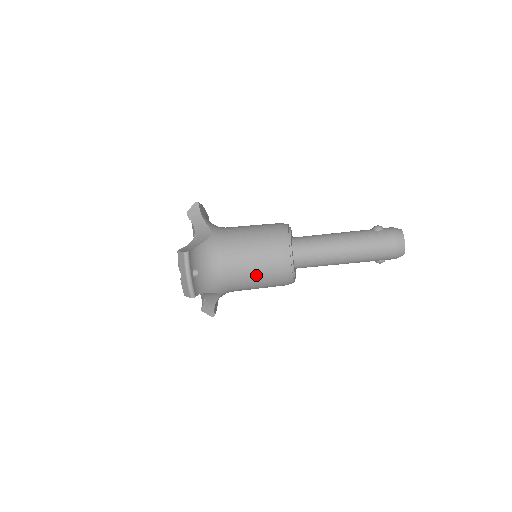
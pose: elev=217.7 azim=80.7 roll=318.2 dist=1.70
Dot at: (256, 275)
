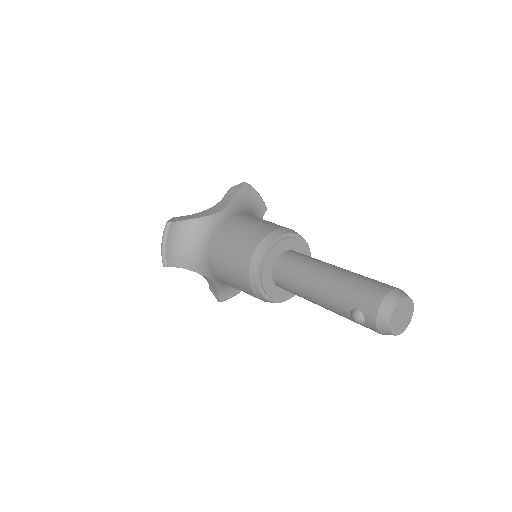
Dot at: occluded
